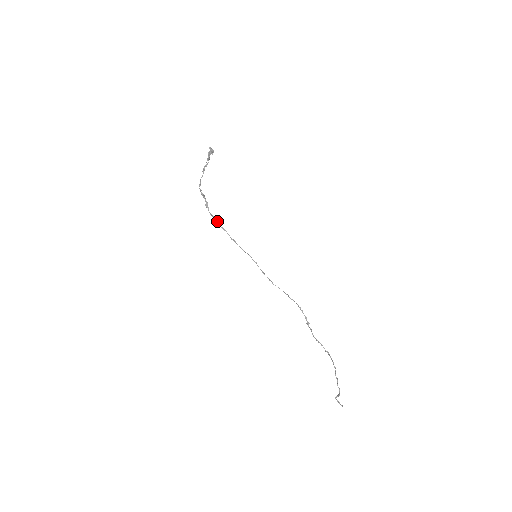
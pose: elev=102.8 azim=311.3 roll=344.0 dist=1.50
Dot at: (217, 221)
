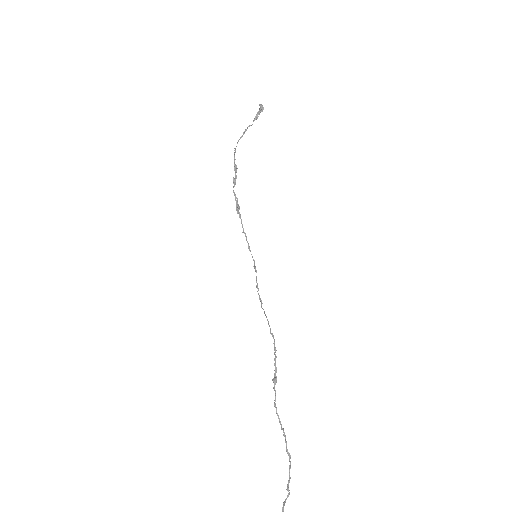
Dot at: (237, 203)
